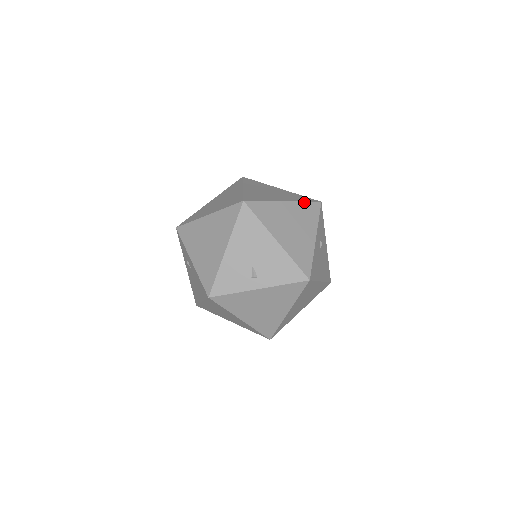
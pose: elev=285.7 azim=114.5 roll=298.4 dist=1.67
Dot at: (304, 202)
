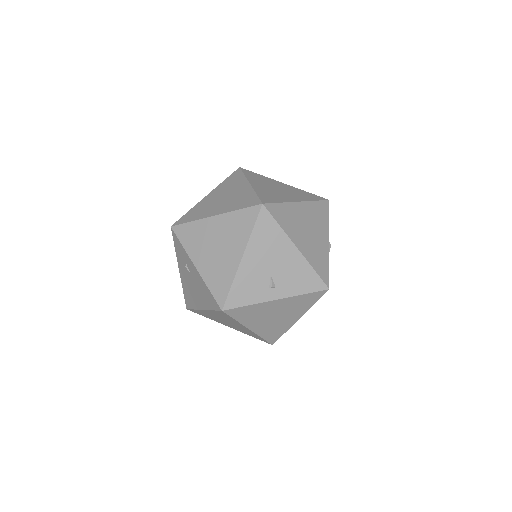
Dot at: (315, 201)
